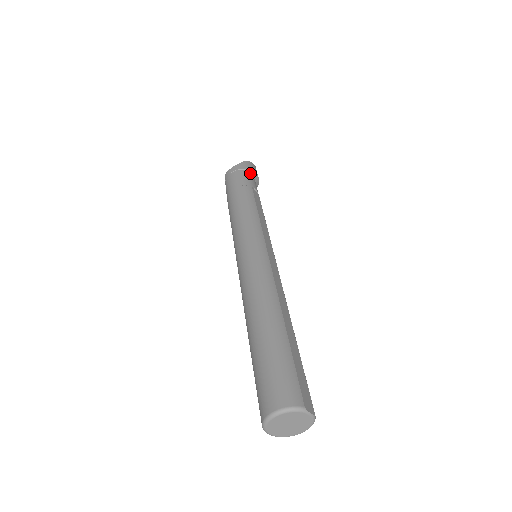
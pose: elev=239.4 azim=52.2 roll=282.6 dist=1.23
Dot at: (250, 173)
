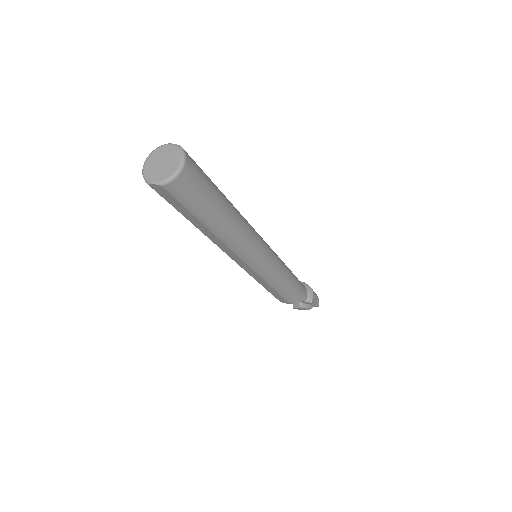
Dot at: occluded
